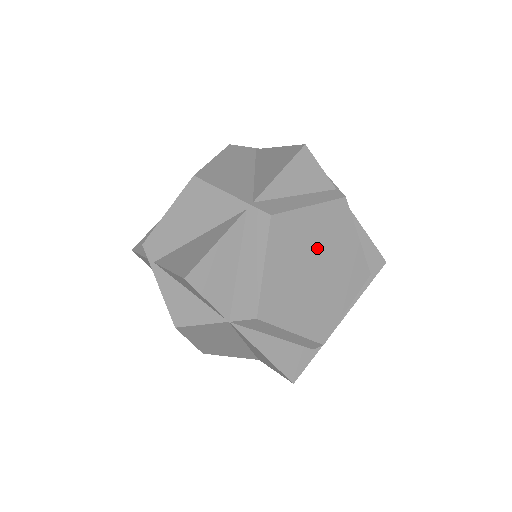
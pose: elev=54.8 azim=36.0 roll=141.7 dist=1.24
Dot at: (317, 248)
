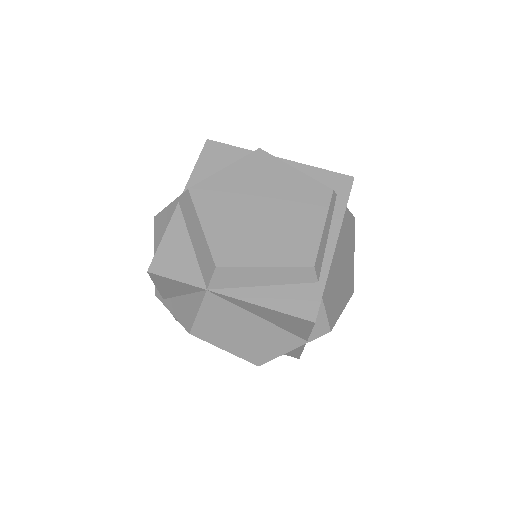
Dot at: (252, 193)
